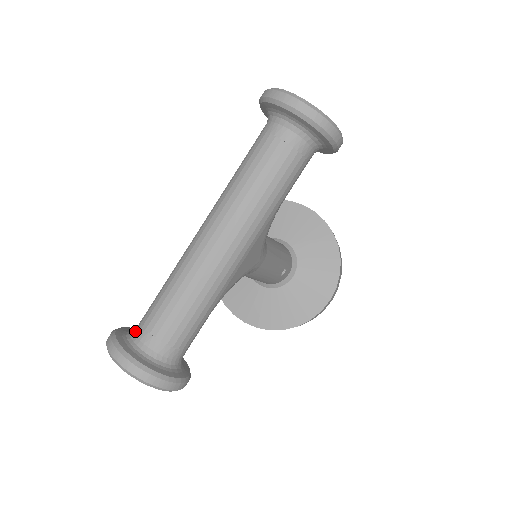
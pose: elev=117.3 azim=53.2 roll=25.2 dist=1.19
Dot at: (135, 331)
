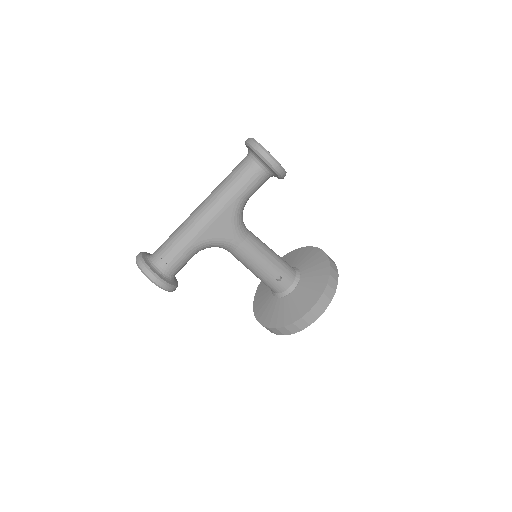
Dot at: occluded
